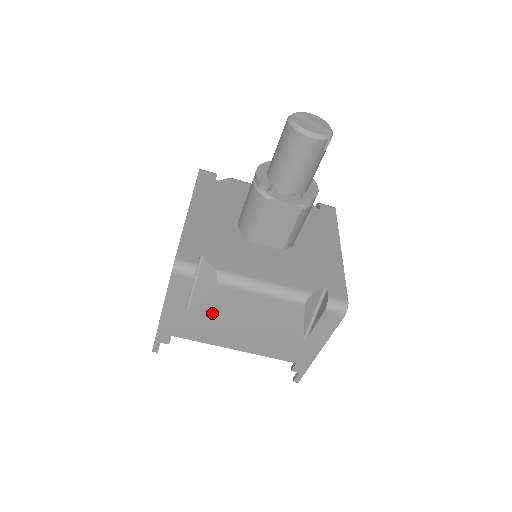
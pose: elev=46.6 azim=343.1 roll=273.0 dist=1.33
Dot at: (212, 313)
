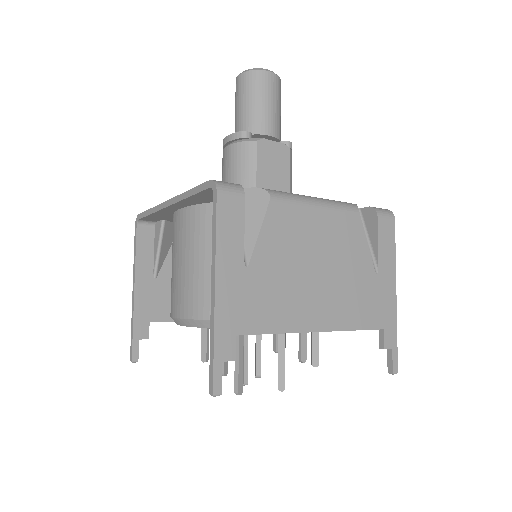
Dot at: (276, 260)
